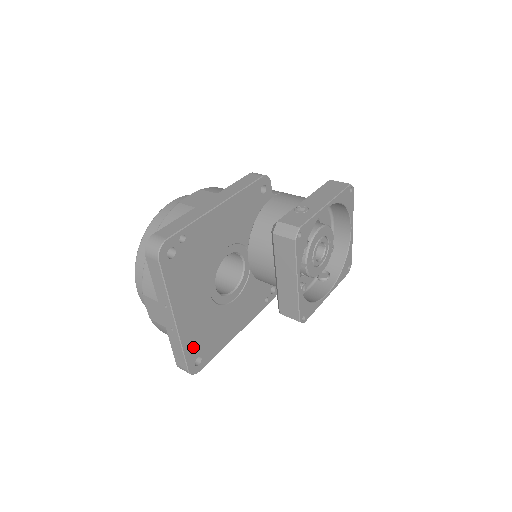
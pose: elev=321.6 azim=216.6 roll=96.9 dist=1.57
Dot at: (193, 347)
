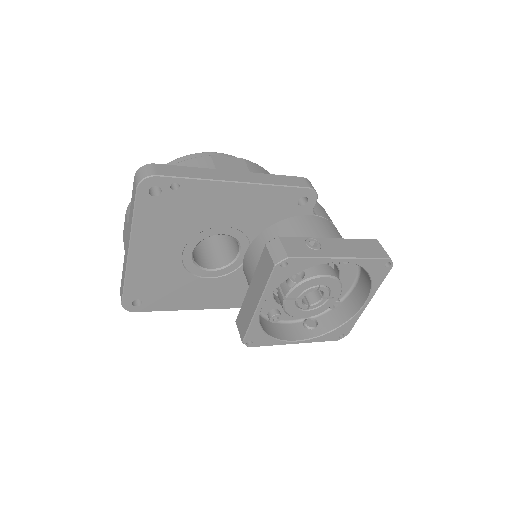
Dot at: (138, 287)
